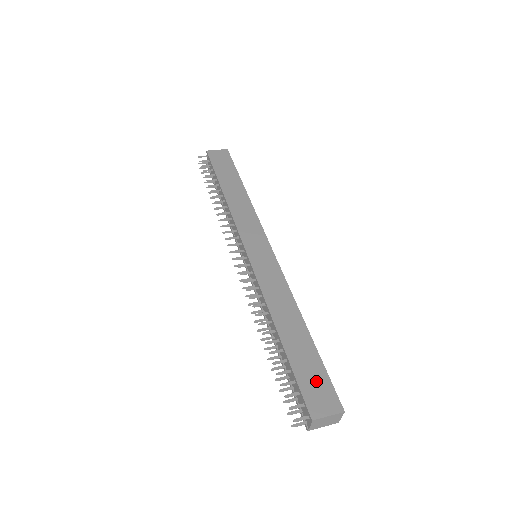
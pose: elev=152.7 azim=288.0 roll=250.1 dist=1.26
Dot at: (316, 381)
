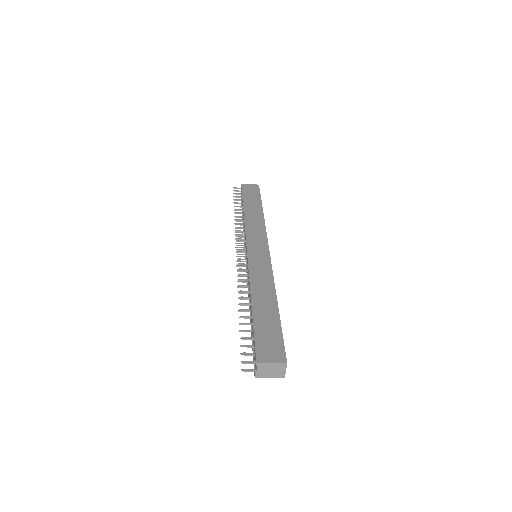
Dot at: (271, 339)
